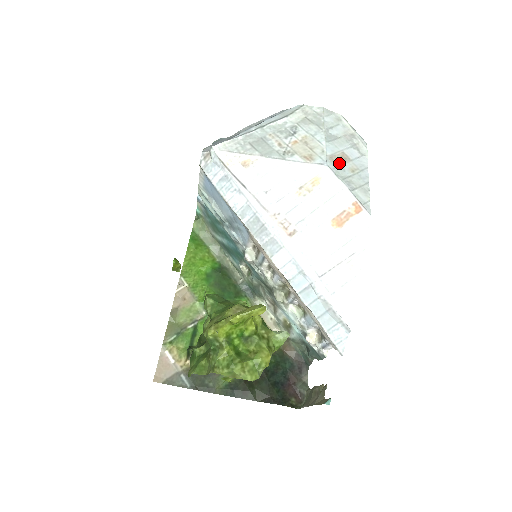
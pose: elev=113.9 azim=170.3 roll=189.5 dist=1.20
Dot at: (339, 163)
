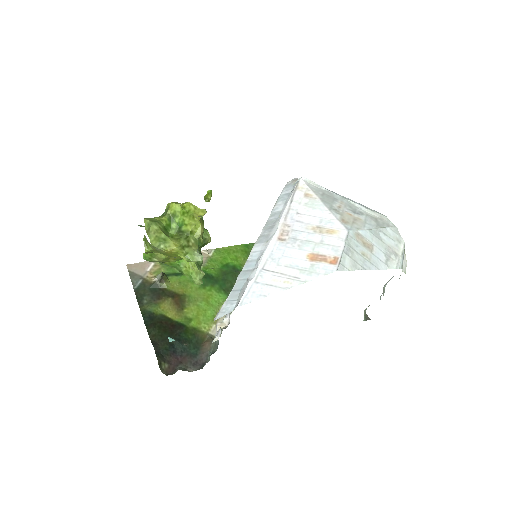
Dot at: (360, 241)
